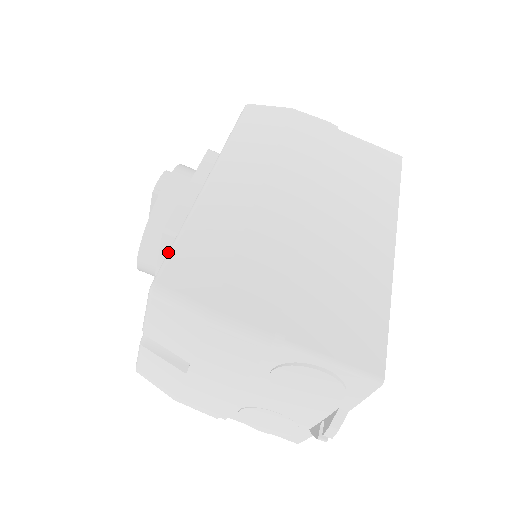
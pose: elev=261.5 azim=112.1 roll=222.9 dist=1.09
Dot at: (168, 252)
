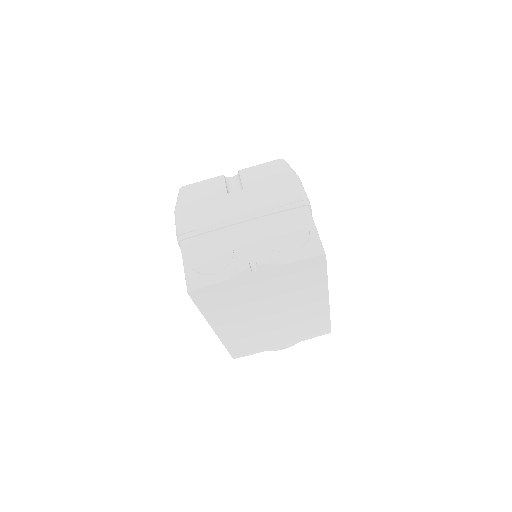
Dot at: occluded
